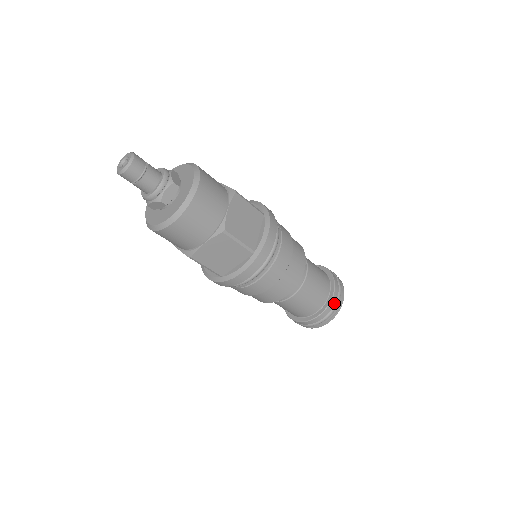
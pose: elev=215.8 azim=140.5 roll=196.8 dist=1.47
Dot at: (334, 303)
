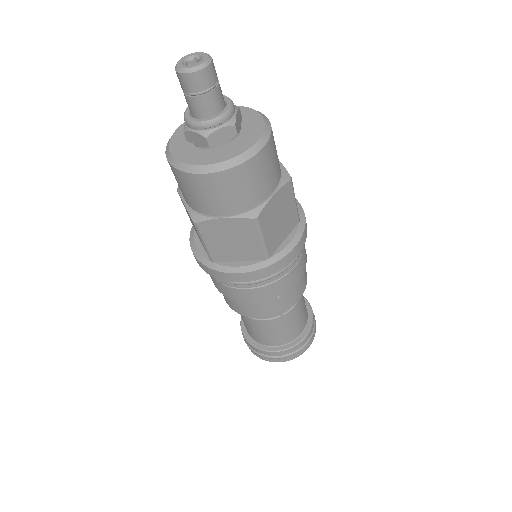
Dot at: occluded
